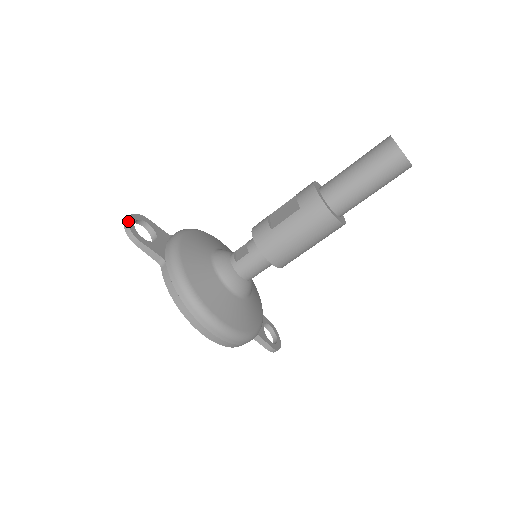
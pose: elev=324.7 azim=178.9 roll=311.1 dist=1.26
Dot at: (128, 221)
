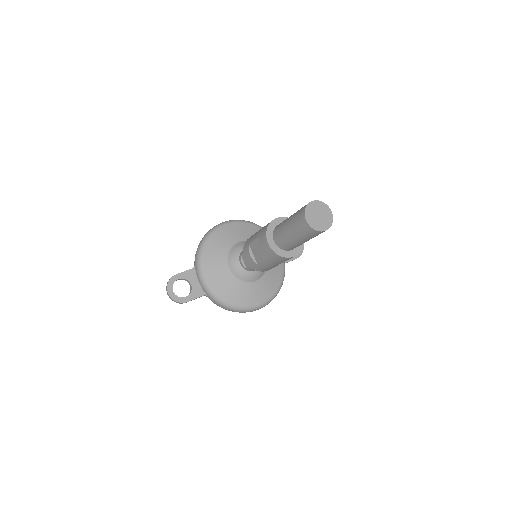
Dot at: (170, 296)
